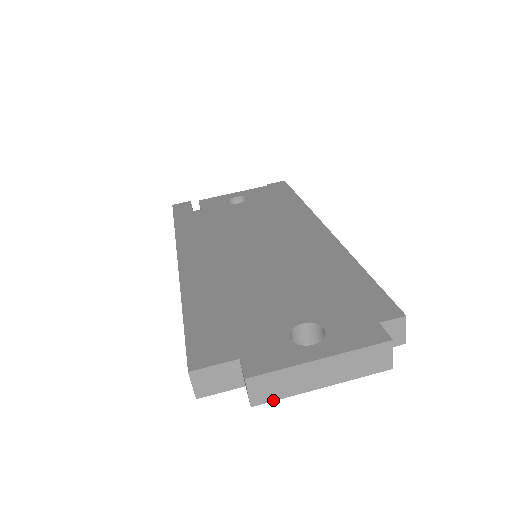
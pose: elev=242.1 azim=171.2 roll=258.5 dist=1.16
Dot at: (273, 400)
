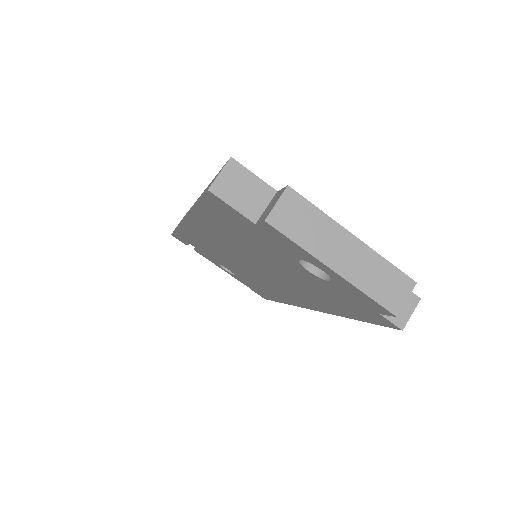
Dot at: (287, 235)
